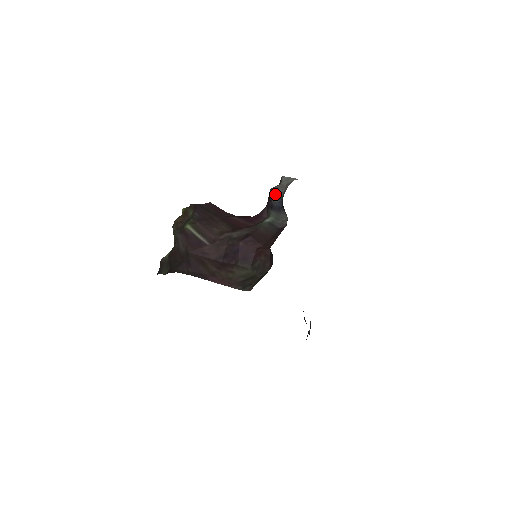
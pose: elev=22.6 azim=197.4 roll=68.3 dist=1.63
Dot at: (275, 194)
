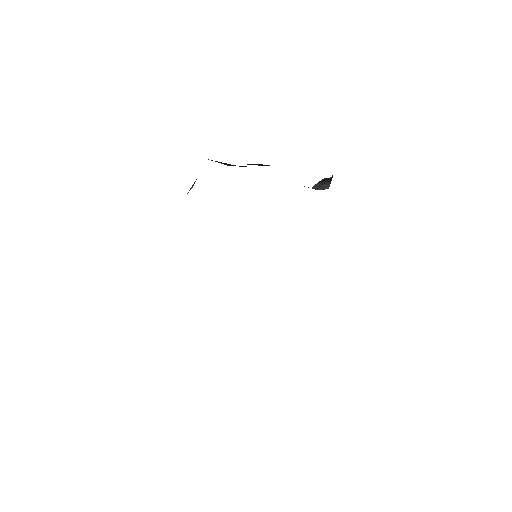
Dot at: occluded
